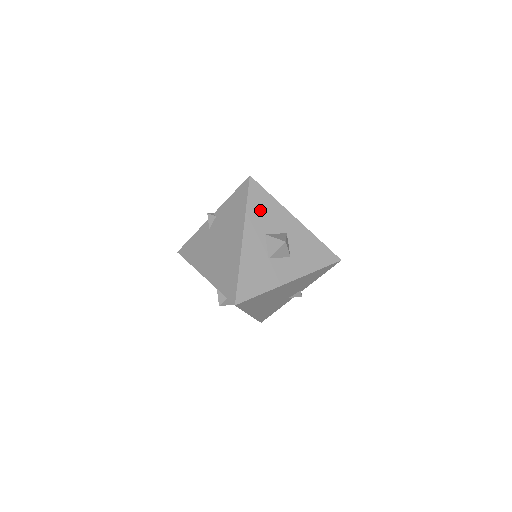
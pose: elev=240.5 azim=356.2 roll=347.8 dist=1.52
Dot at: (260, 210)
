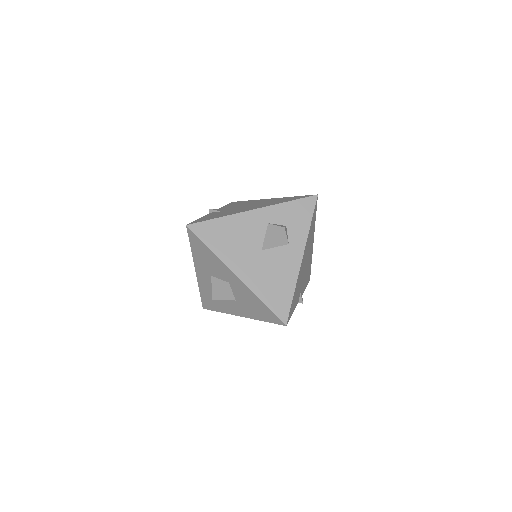
Dot at: (202, 256)
